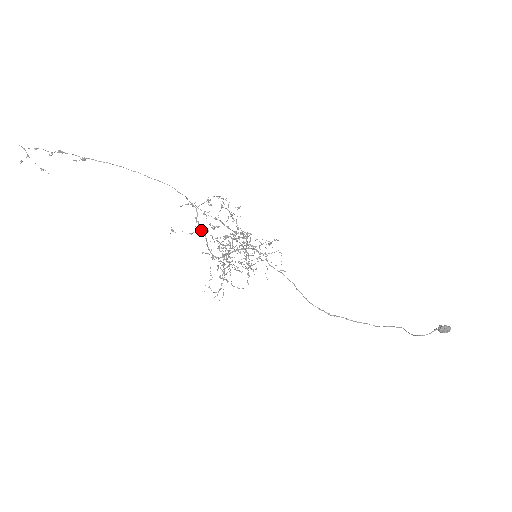
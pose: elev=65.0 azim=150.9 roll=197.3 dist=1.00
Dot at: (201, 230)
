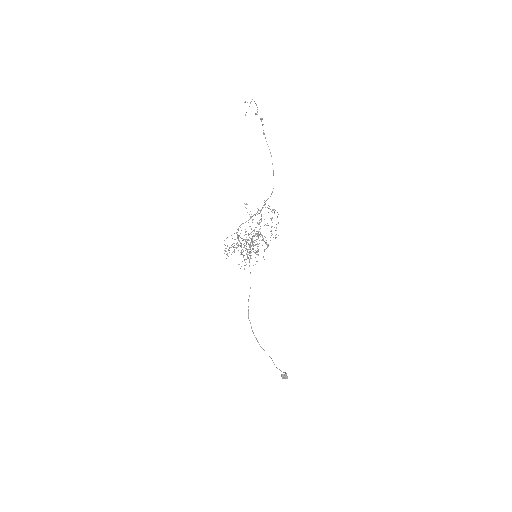
Dot at: (252, 216)
